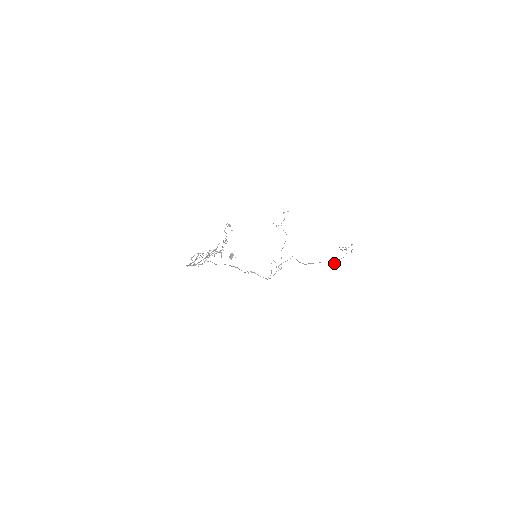
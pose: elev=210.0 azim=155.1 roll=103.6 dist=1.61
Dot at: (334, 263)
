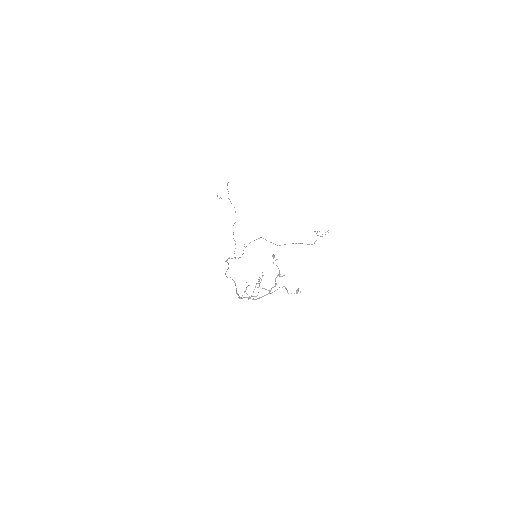
Dot at: occluded
